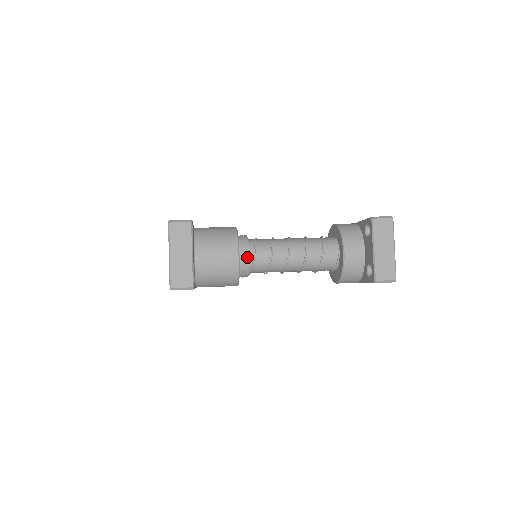
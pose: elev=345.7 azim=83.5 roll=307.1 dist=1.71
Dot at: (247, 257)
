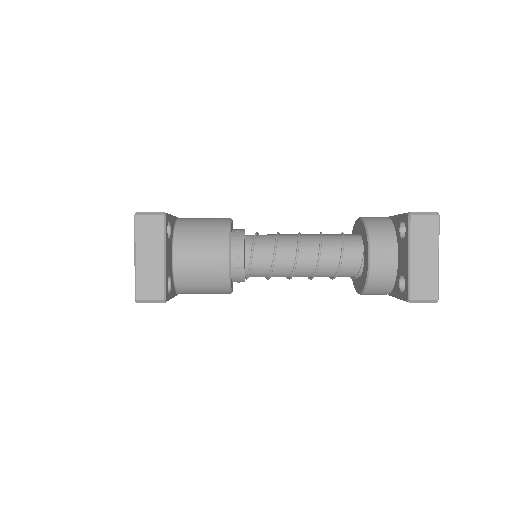
Dot at: (241, 259)
